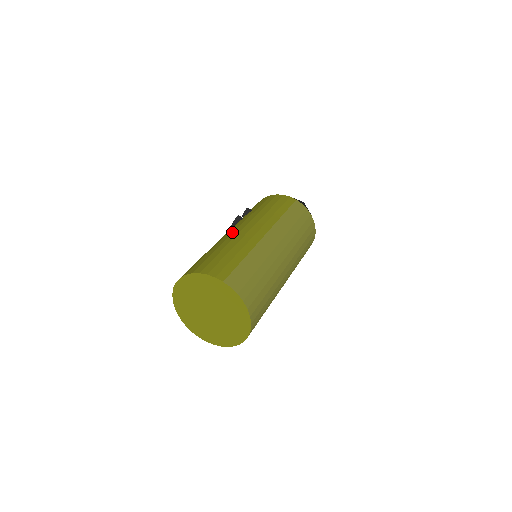
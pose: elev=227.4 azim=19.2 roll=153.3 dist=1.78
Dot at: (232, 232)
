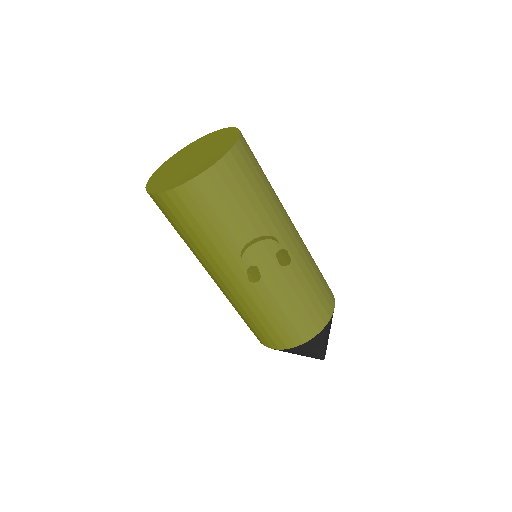
Dot at: occluded
